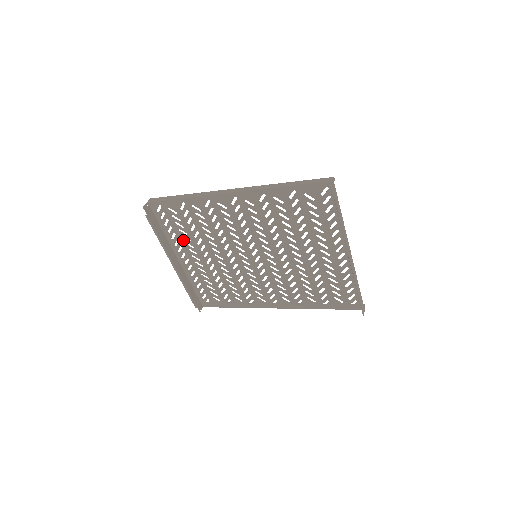
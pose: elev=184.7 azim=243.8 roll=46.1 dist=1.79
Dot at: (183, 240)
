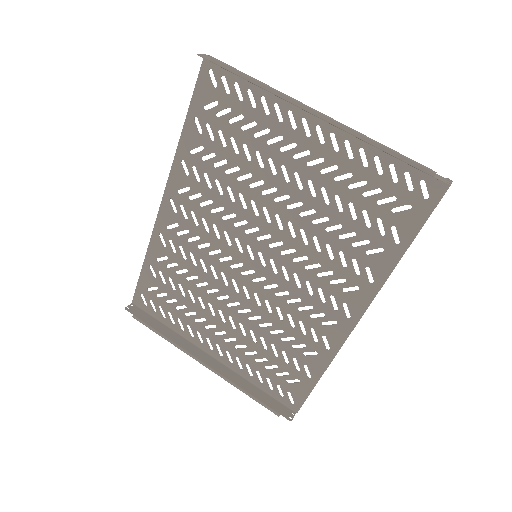
Dot at: (191, 320)
